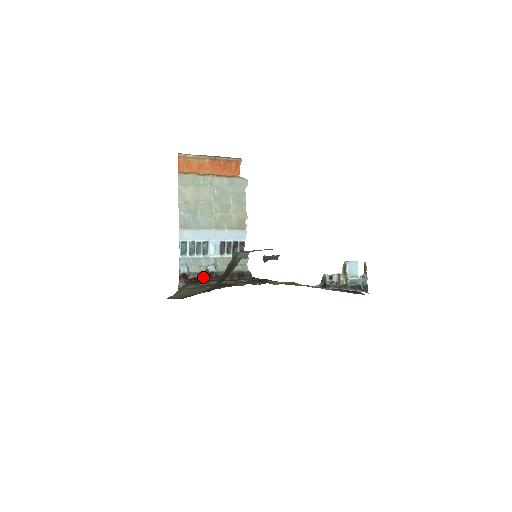
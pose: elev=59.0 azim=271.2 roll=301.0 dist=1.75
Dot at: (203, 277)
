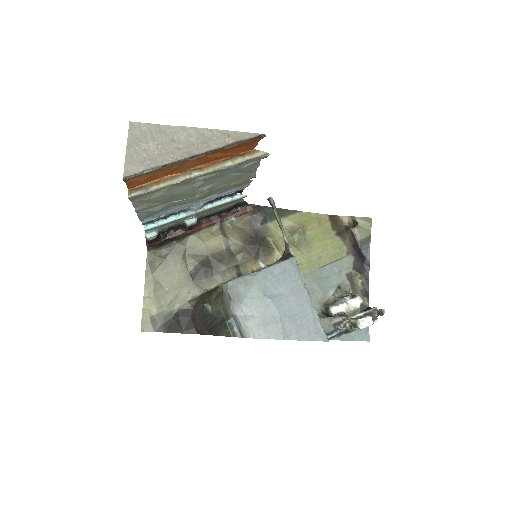
Dot at: (179, 226)
